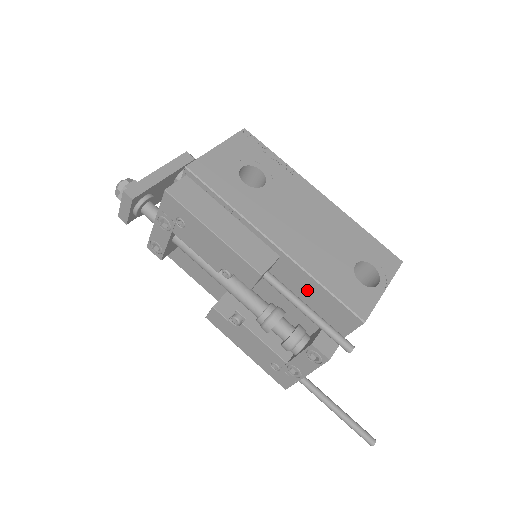
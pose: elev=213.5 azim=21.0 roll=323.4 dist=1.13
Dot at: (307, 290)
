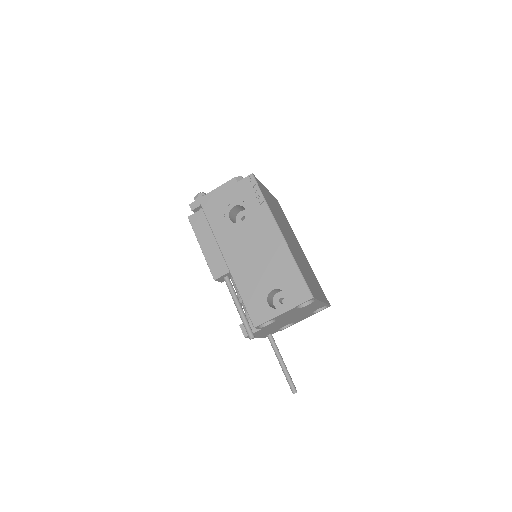
Dot at: occluded
